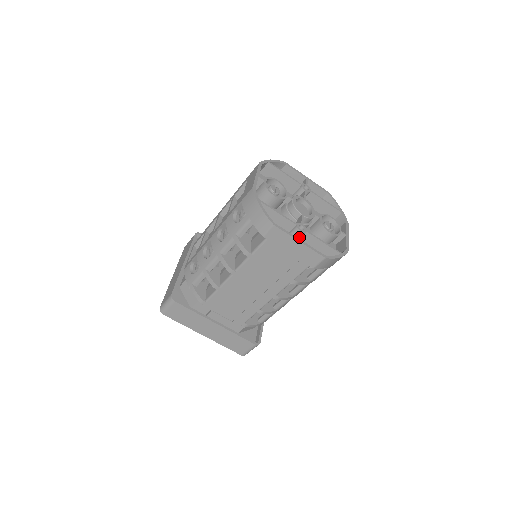
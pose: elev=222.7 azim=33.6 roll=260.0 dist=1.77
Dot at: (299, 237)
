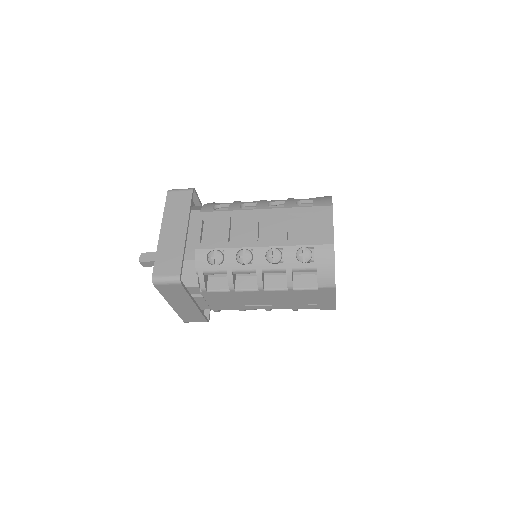
Dot at: occluded
